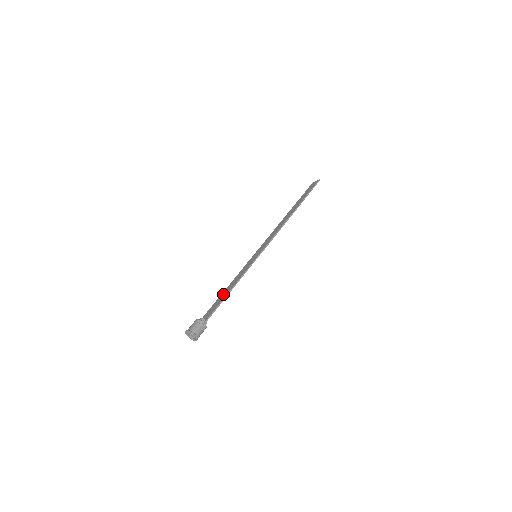
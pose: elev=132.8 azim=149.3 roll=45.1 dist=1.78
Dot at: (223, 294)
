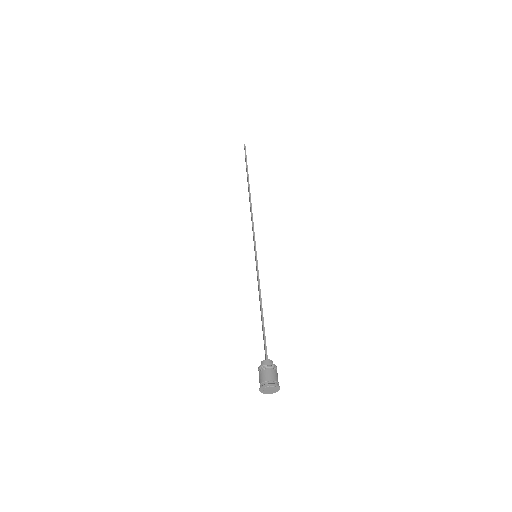
Dot at: (261, 319)
